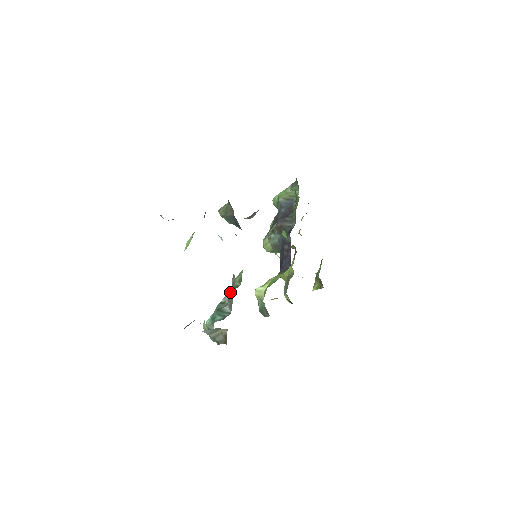
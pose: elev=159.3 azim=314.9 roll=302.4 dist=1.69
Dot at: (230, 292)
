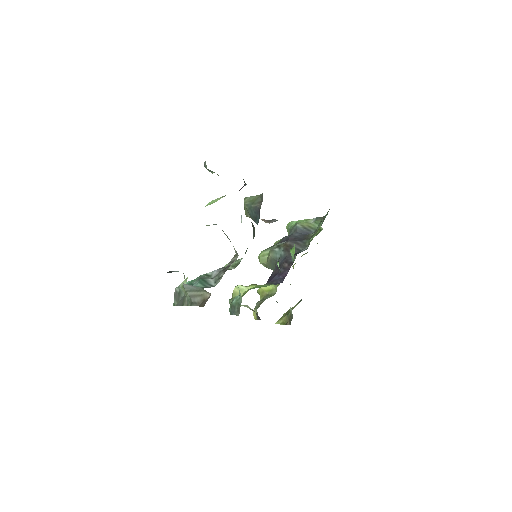
Dot at: (223, 268)
